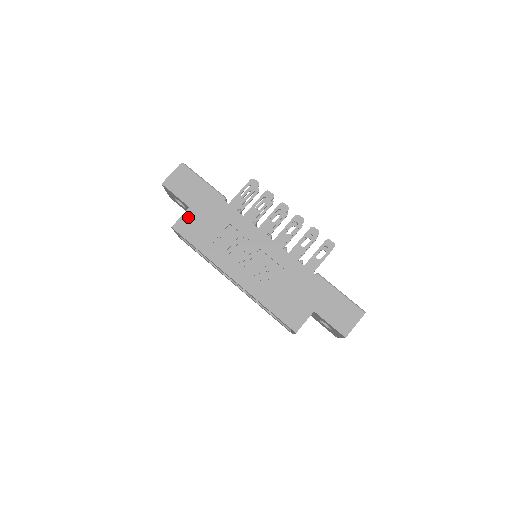
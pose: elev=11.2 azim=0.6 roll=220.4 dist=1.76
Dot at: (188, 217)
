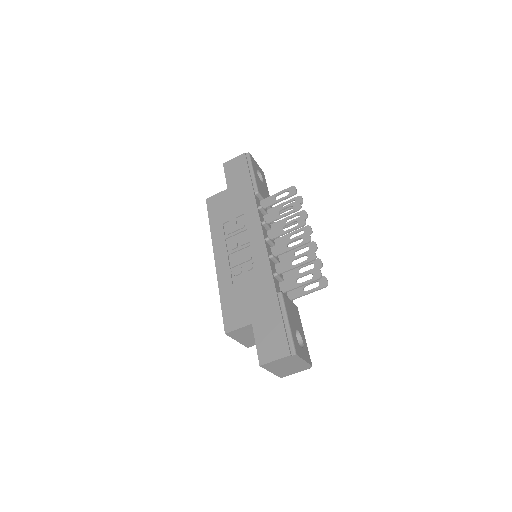
Dot at: (221, 196)
